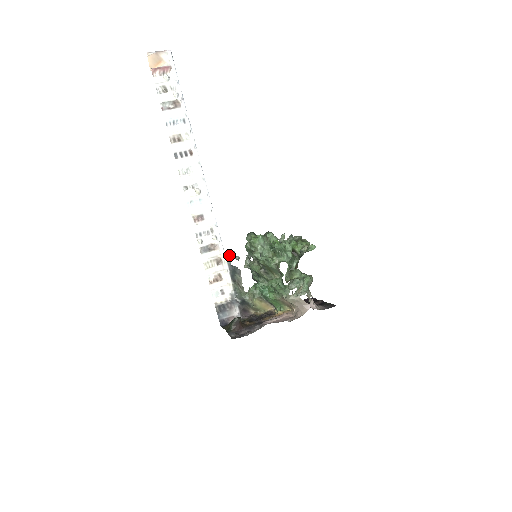
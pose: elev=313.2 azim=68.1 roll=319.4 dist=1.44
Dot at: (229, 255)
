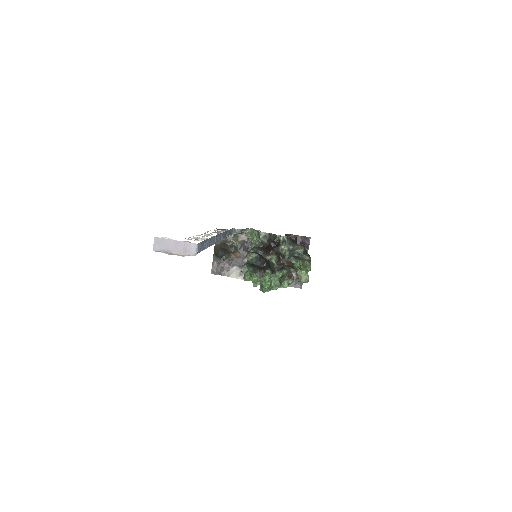
Dot at: occluded
